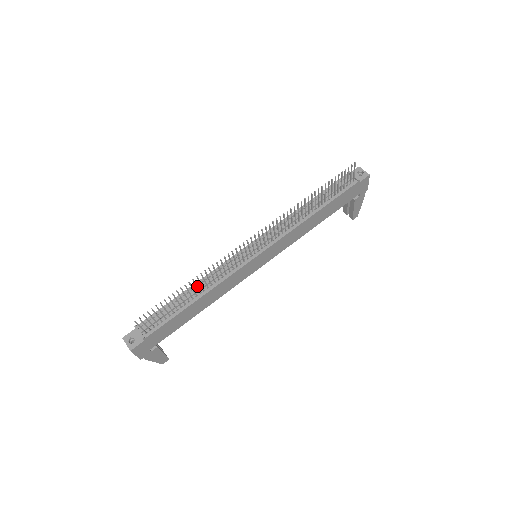
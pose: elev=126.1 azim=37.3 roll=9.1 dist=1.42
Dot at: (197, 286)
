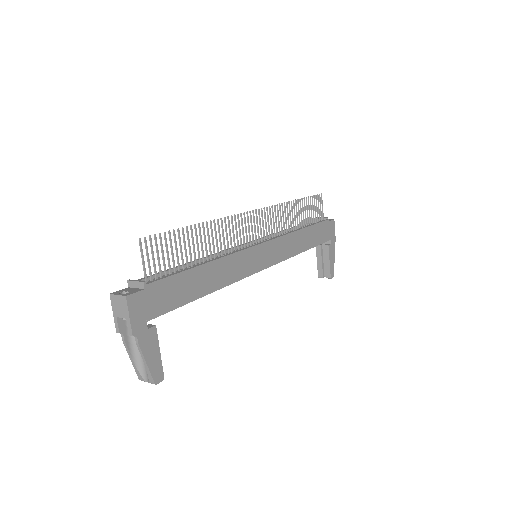
Dot at: occluded
